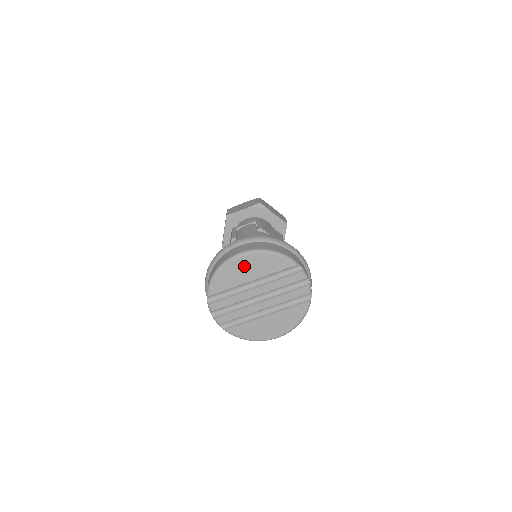
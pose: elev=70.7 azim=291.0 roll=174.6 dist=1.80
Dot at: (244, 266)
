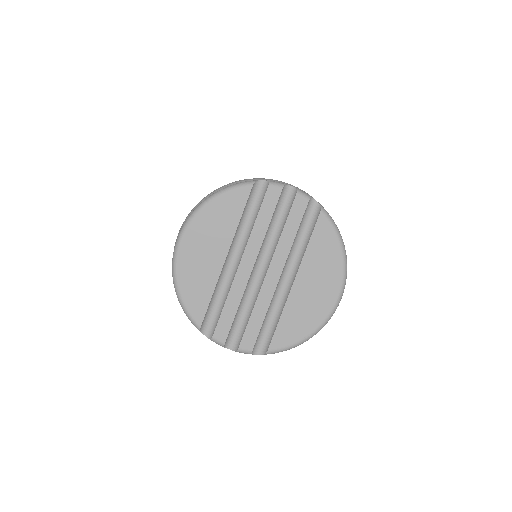
Dot at: (197, 248)
